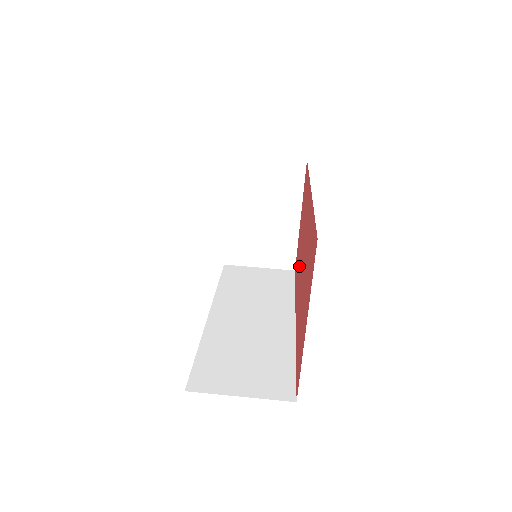
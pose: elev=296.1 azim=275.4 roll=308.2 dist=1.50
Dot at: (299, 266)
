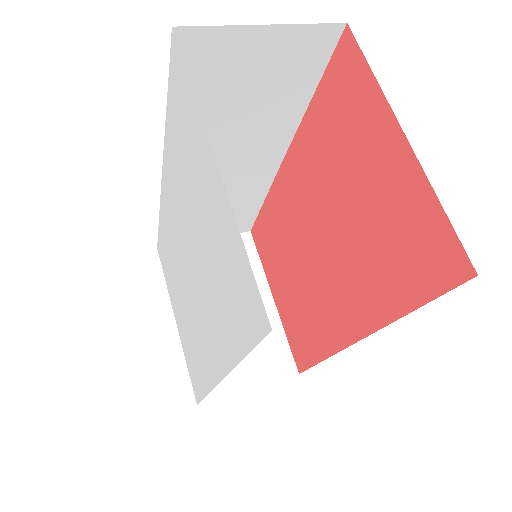
Dot at: (311, 296)
